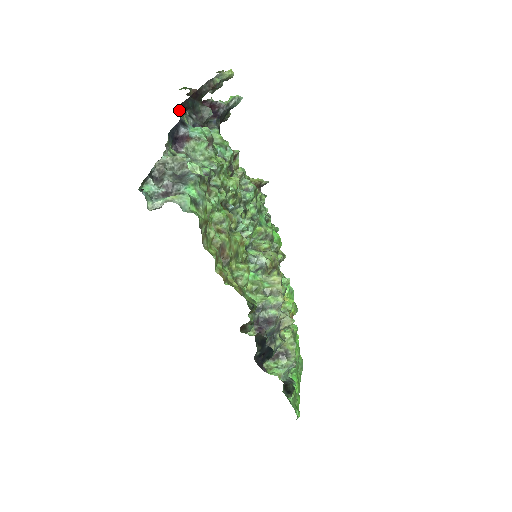
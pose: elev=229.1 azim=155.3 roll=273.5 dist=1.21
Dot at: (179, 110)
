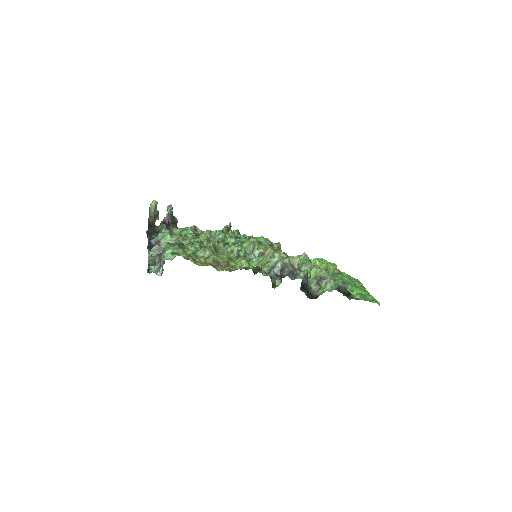
Dot at: occluded
